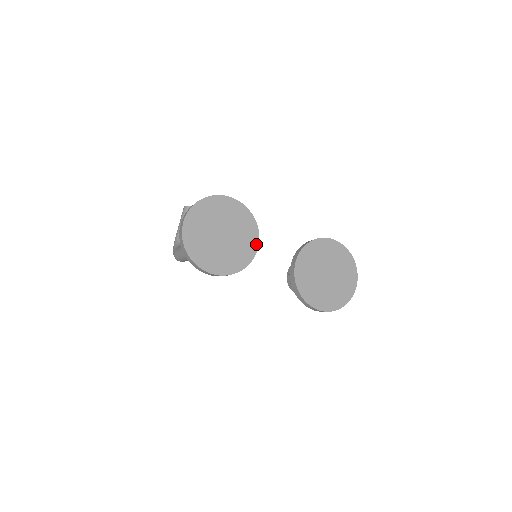
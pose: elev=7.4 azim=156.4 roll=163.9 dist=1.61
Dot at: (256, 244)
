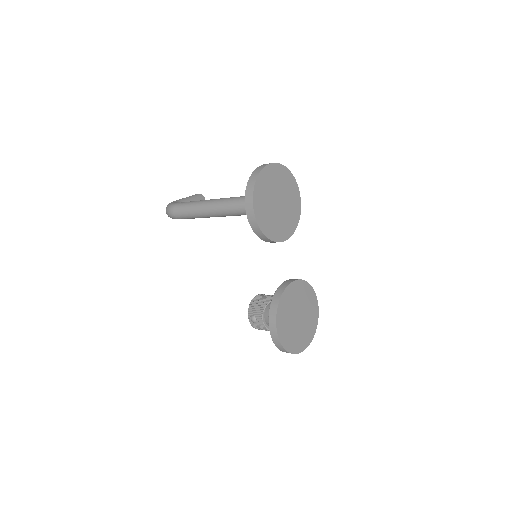
Dot at: (287, 237)
